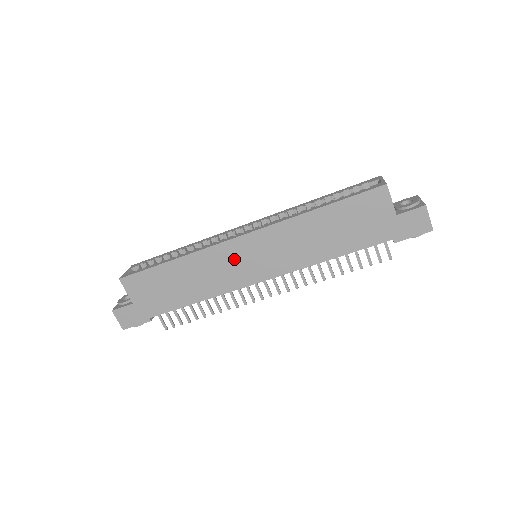
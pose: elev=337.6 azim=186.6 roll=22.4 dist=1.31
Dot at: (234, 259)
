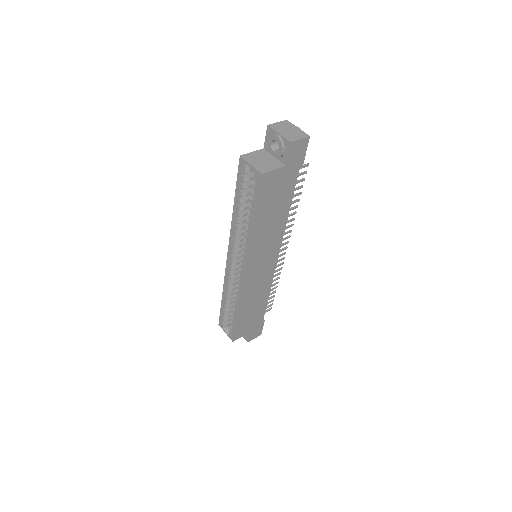
Dot at: (256, 277)
